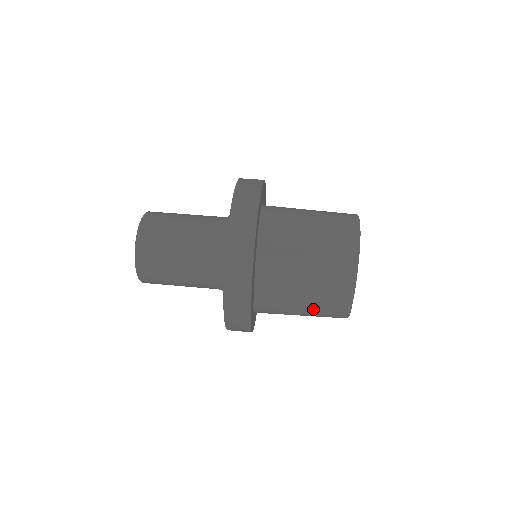
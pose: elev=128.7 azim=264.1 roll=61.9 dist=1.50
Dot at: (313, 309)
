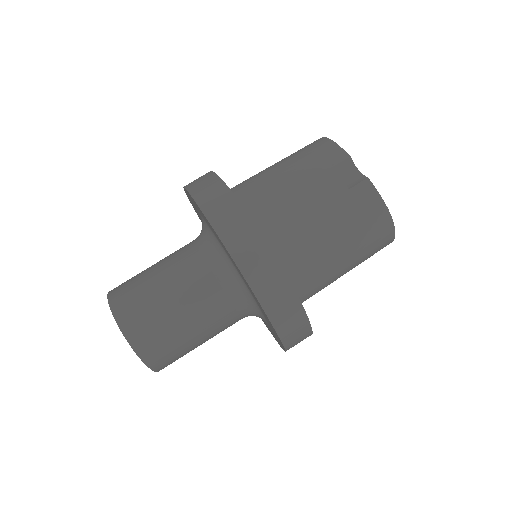
Dot at: occluded
